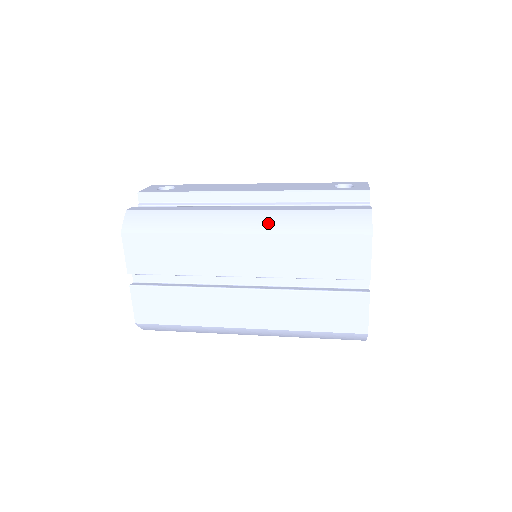
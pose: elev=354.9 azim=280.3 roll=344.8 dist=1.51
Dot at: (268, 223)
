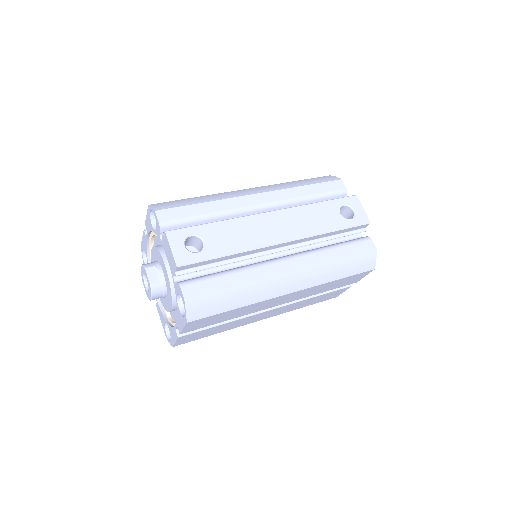
Dot at: (311, 280)
